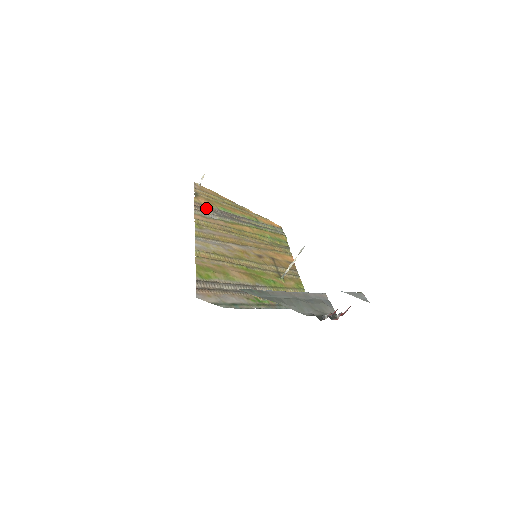
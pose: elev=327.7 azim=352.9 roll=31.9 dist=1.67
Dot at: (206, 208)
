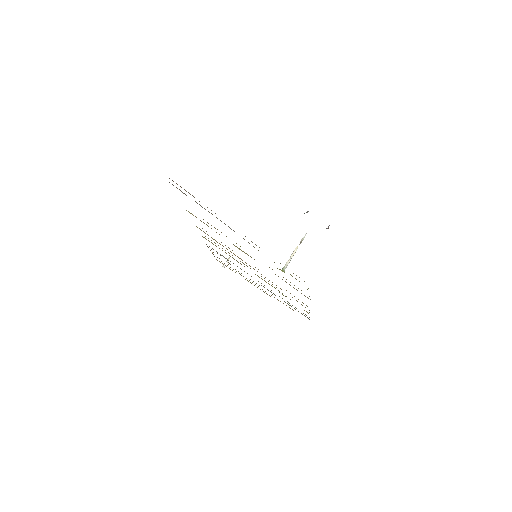
Dot at: occluded
